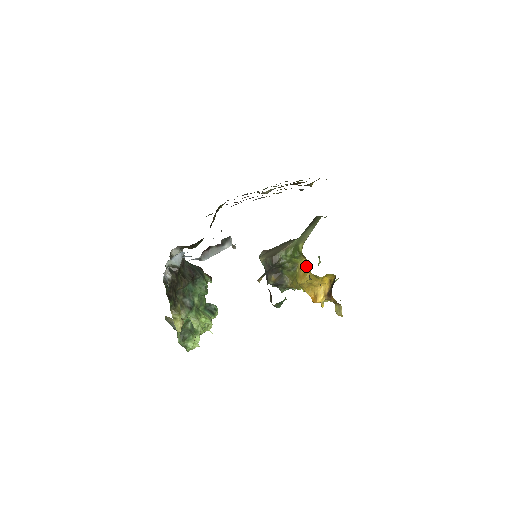
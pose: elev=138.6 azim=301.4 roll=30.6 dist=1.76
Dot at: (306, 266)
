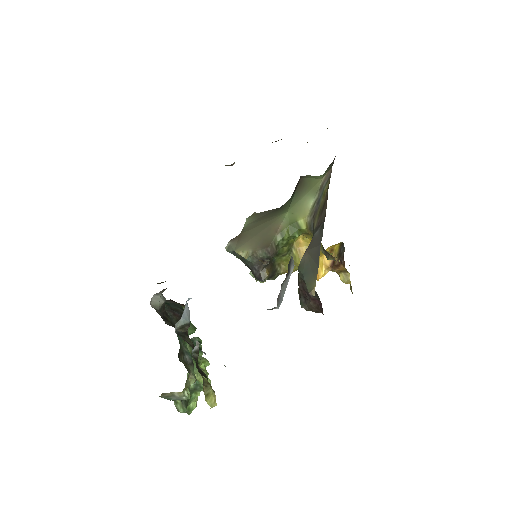
Dot at: (306, 243)
